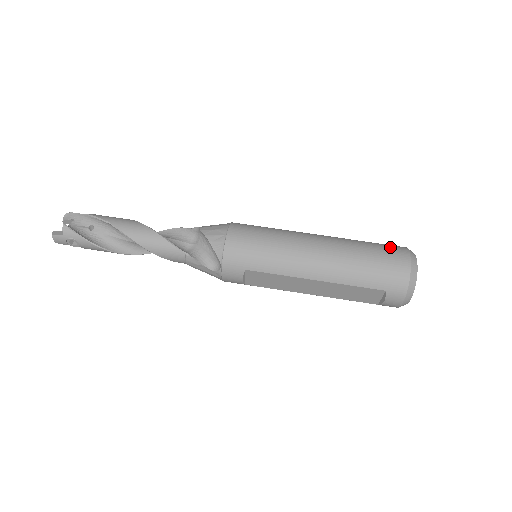
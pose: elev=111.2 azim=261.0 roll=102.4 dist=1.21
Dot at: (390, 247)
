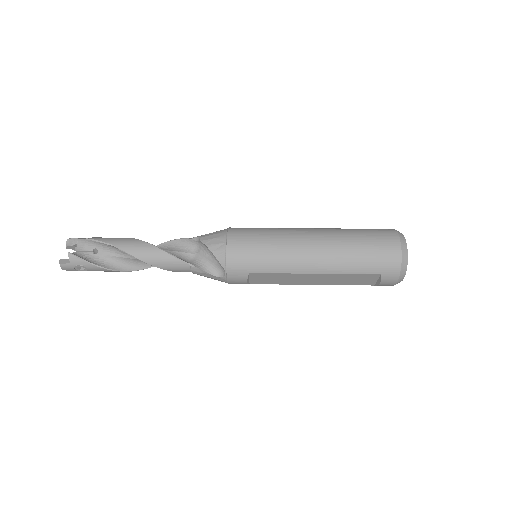
Dot at: (380, 232)
